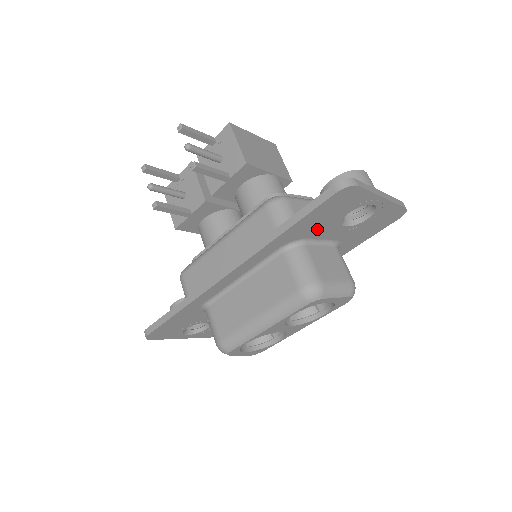
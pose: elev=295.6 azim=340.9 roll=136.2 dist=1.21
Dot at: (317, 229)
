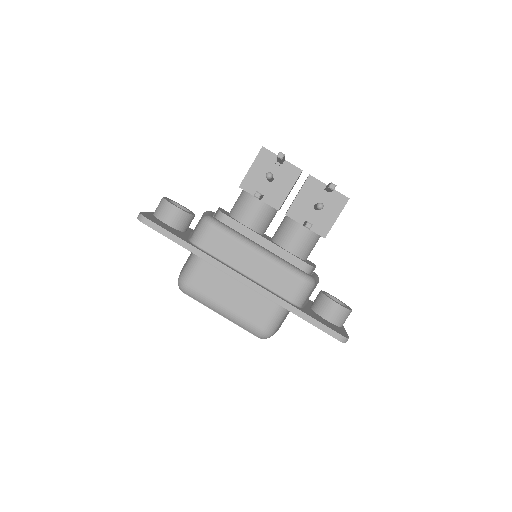
Dot at: occluded
